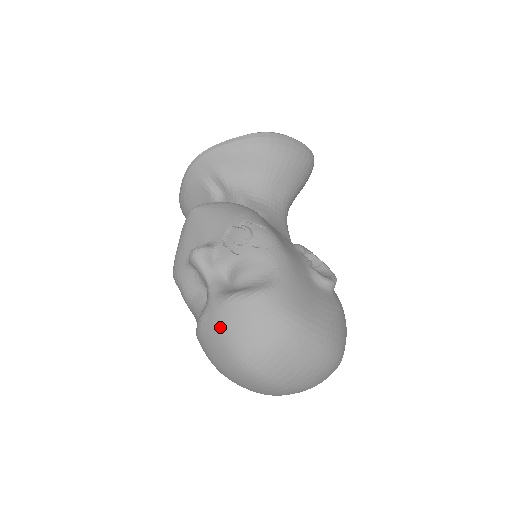
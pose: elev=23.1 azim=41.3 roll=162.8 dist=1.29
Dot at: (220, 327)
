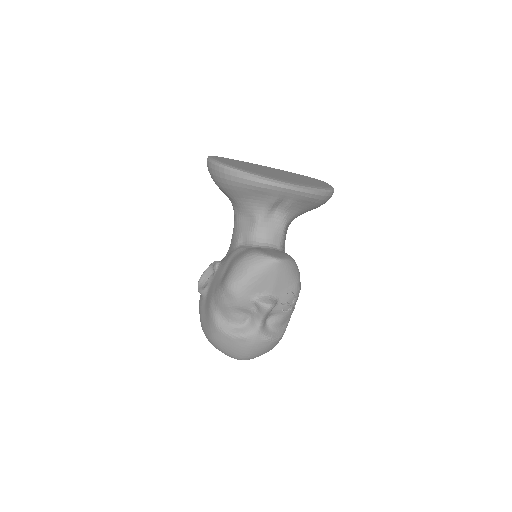
Dot at: (251, 349)
